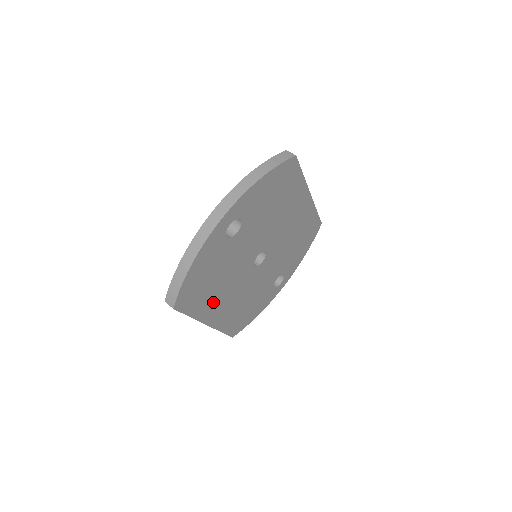
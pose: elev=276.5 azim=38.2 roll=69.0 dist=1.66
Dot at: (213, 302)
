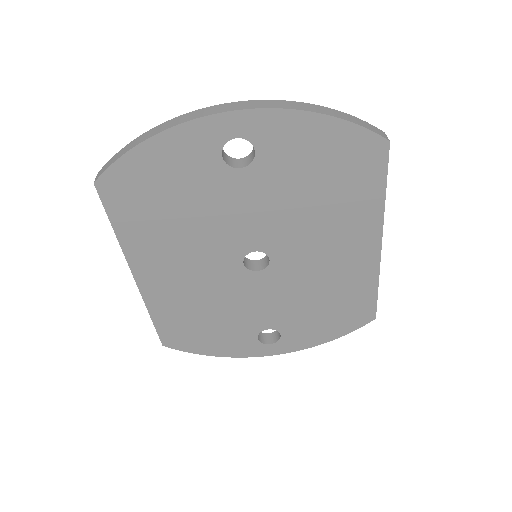
Dot at: (157, 248)
